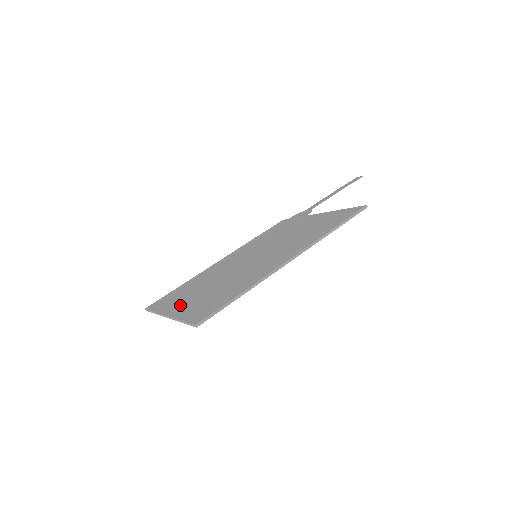
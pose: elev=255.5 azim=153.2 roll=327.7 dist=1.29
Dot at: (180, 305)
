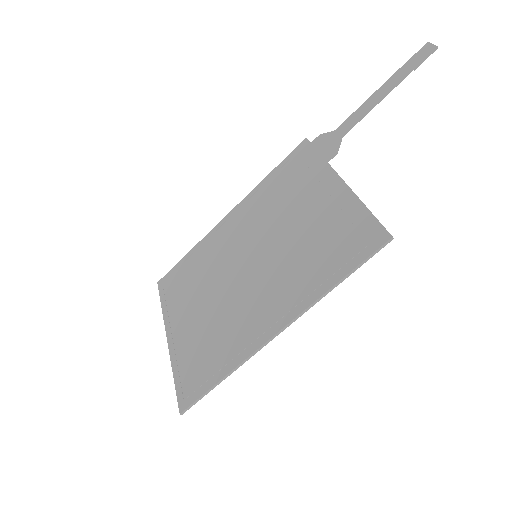
Dot at: (179, 326)
